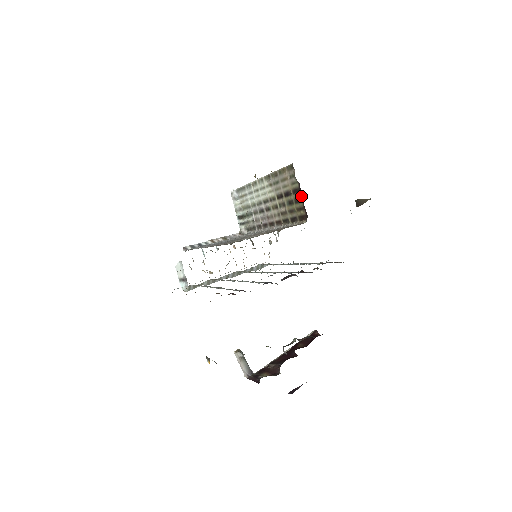
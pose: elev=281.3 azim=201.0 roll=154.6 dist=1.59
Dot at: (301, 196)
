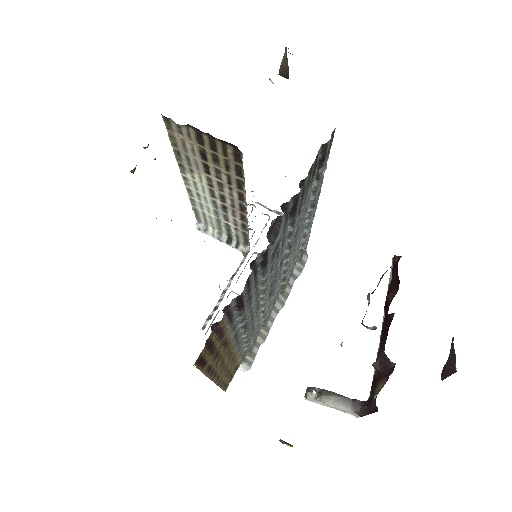
Dot at: (206, 135)
